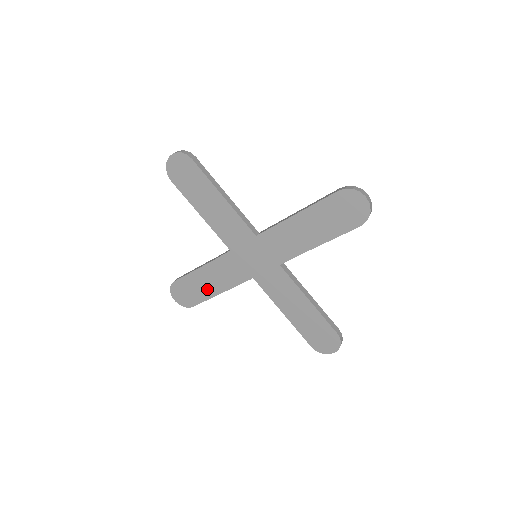
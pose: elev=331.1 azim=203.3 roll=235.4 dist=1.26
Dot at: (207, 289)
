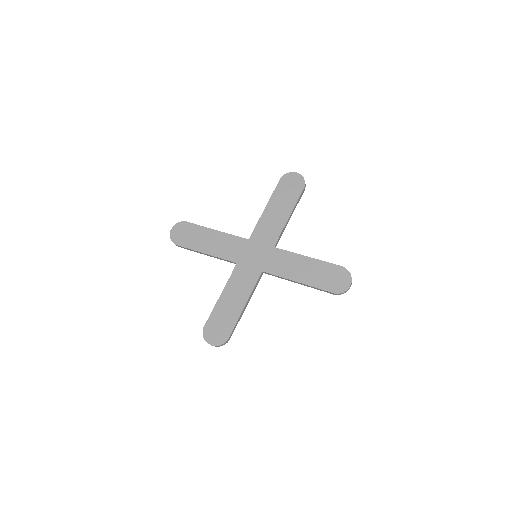
Dot at: (233, 310)
